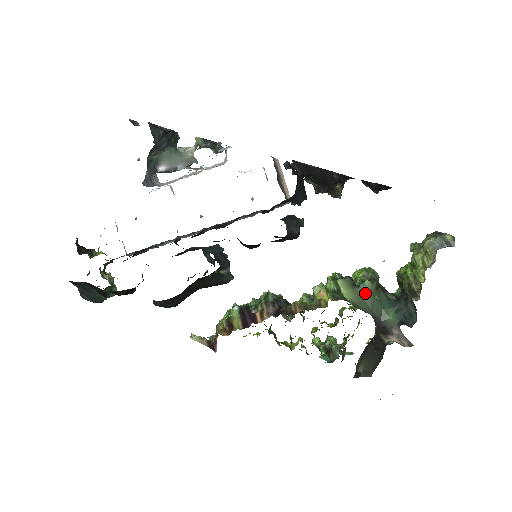
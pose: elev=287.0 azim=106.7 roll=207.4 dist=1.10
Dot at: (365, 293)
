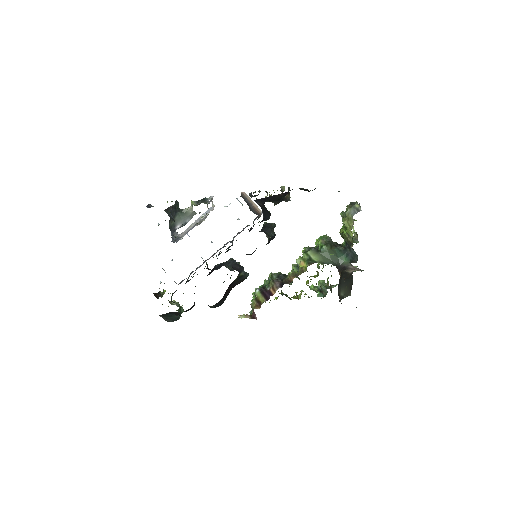
Dot at: (325, 253)
